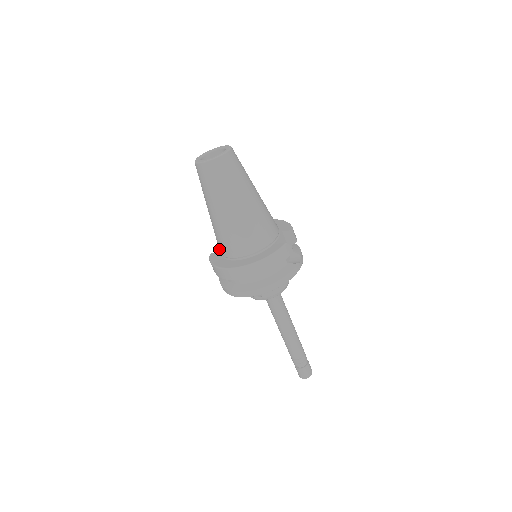
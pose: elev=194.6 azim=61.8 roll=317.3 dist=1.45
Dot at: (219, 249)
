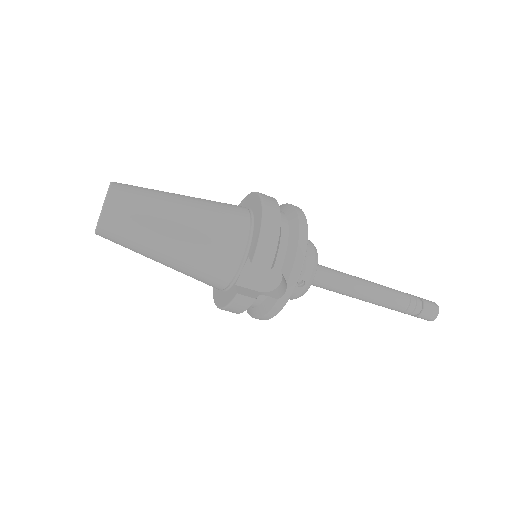
Dot at: occluded
